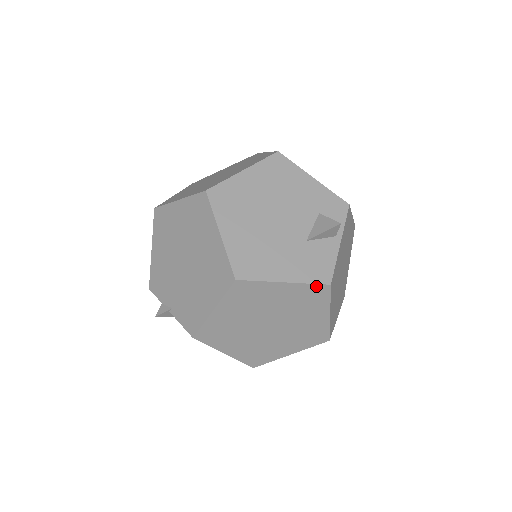
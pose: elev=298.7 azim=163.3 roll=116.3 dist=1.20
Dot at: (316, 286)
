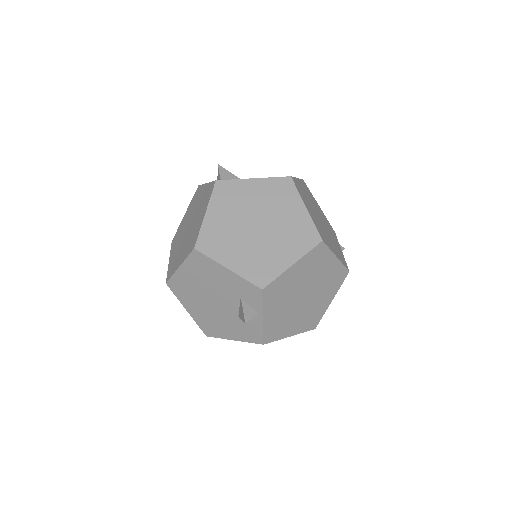
Dot at: (256, 342)
